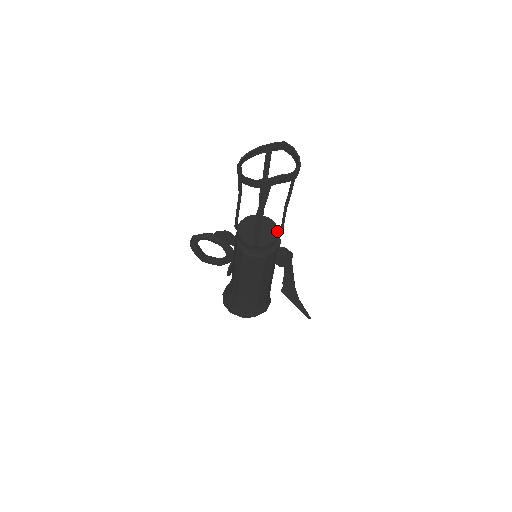
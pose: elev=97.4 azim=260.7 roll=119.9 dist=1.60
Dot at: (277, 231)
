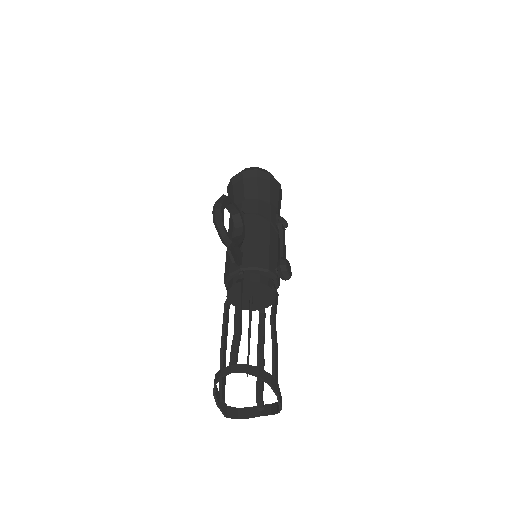
Dot at: (263, 308)
